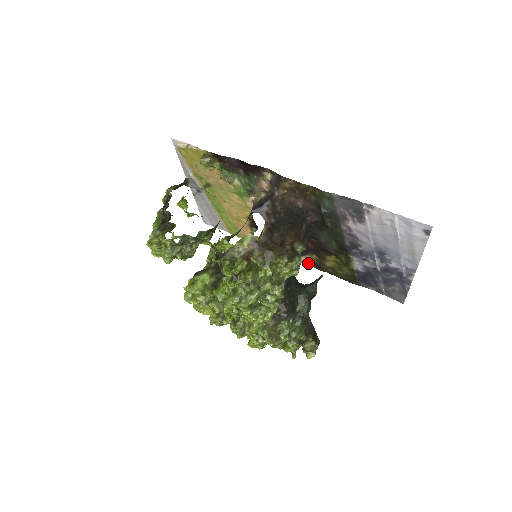
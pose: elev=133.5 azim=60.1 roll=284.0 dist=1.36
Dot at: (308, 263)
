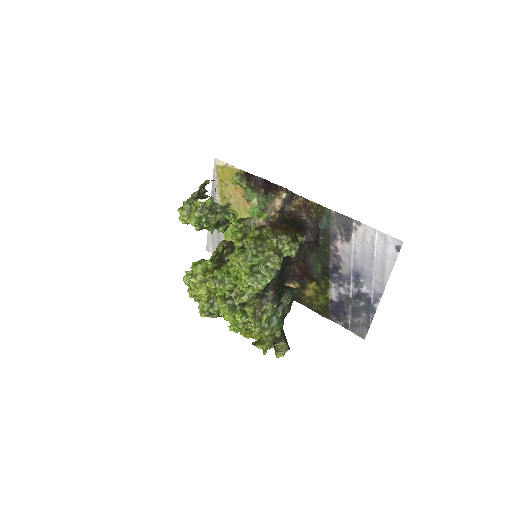
Dot at: occluded
